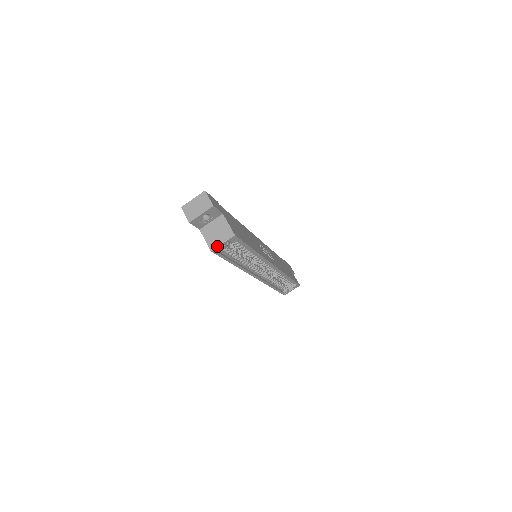
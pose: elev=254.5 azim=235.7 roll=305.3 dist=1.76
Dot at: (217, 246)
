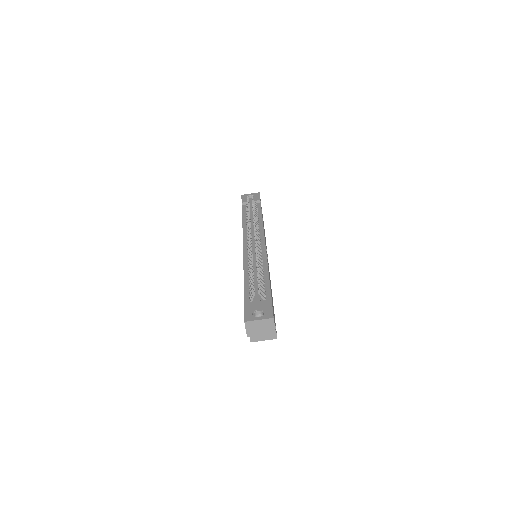
Dot at: occluded
